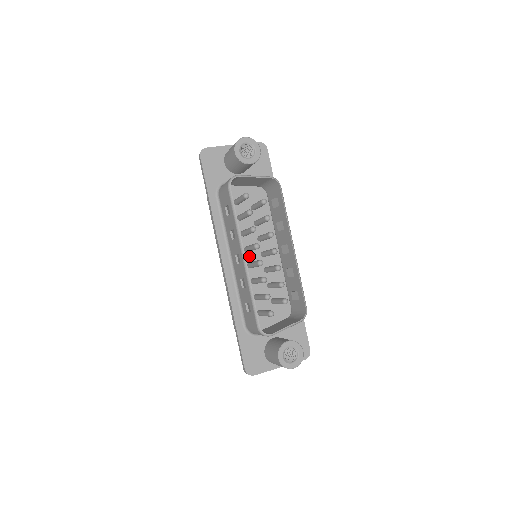
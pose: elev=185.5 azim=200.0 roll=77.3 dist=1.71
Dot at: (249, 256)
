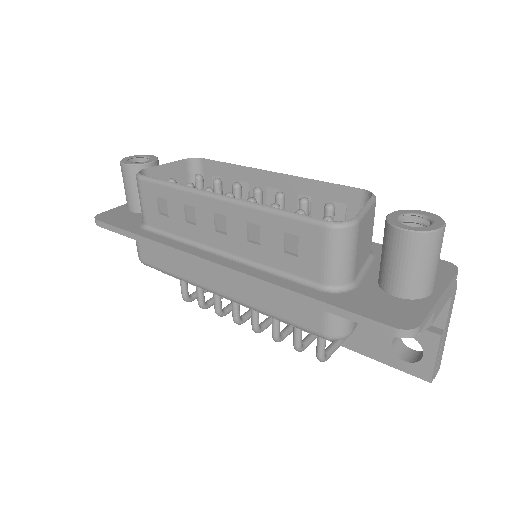
Dot at: occluded
